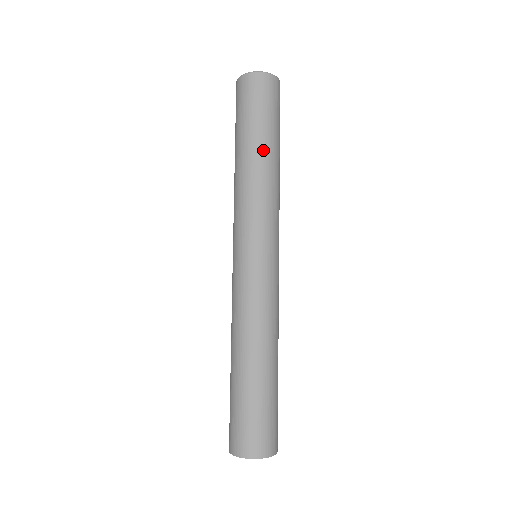
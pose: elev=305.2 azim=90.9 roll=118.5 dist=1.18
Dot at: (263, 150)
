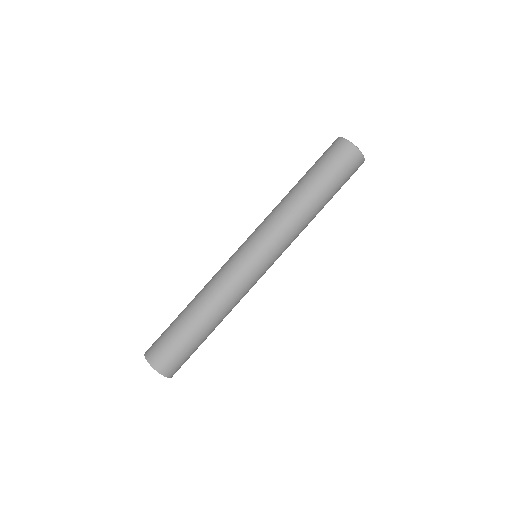
Dot at: (305, 189)
